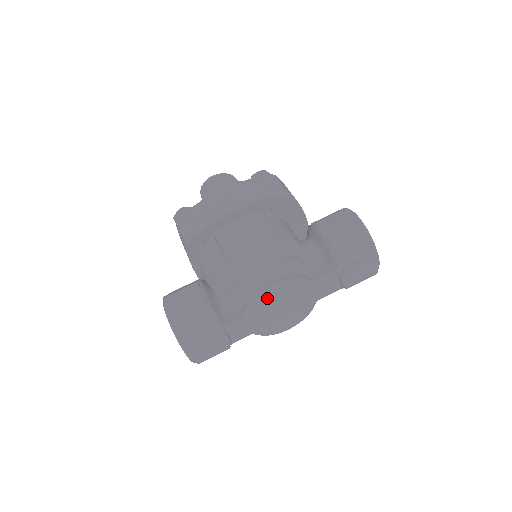
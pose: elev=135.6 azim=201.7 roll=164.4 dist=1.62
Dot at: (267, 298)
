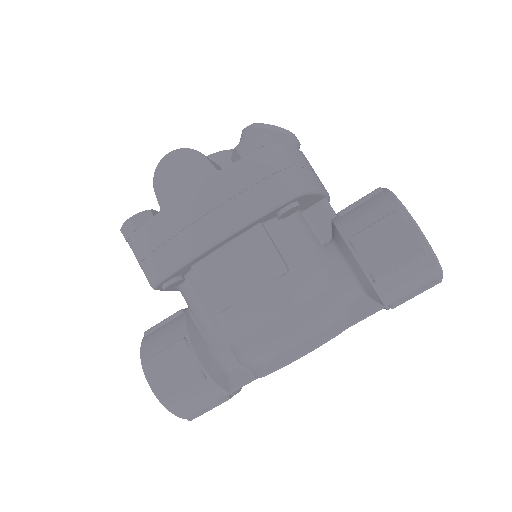
Dot at: occluded
